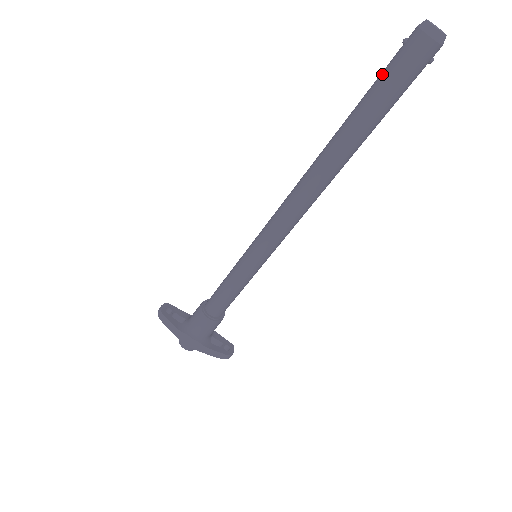
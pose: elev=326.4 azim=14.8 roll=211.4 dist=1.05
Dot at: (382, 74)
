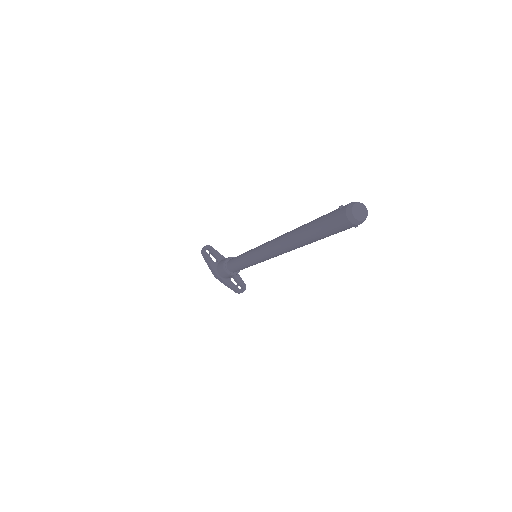
Dot at: (325, 217)
